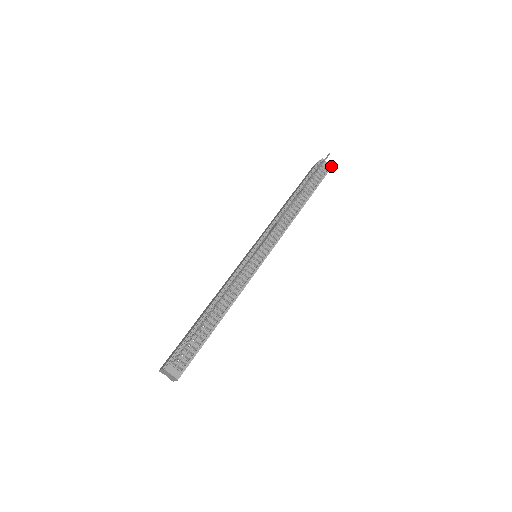
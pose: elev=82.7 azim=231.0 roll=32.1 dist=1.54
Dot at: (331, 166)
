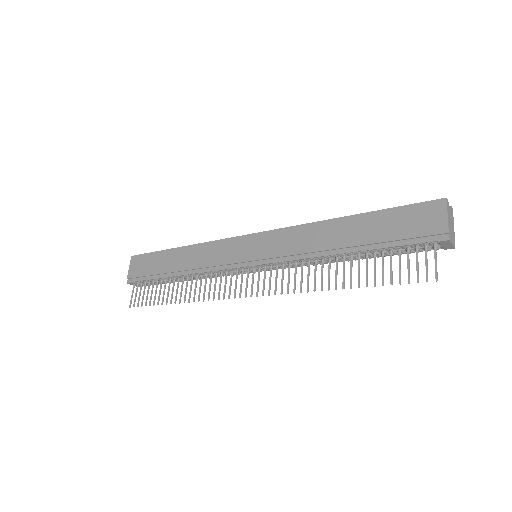
Dot at: (454, 248)
